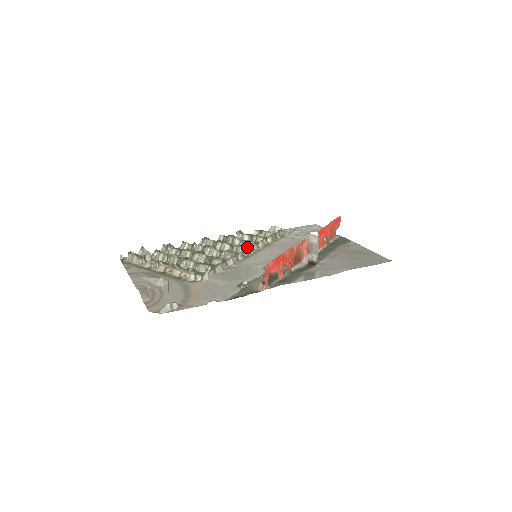
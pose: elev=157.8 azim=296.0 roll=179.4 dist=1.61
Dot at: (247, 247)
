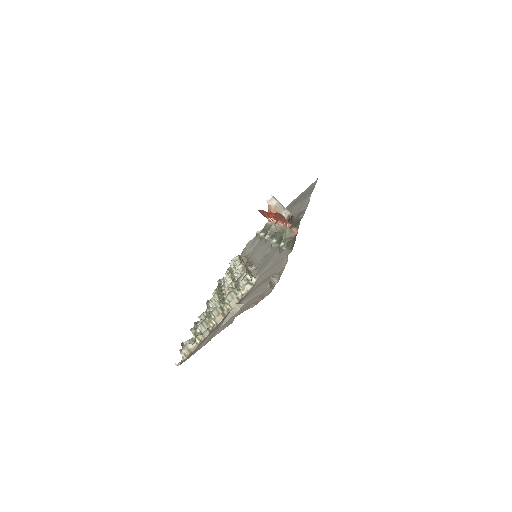
Dot at: occluded
